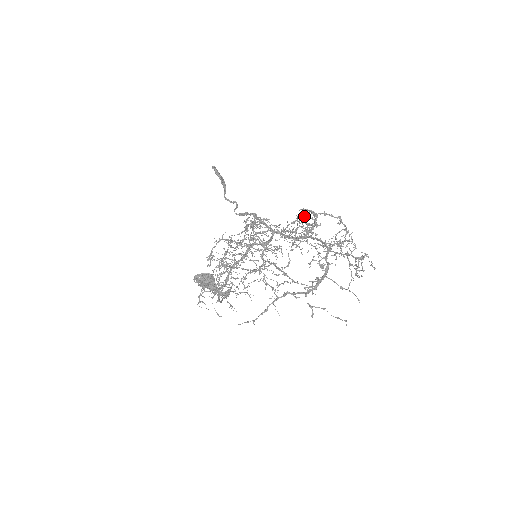
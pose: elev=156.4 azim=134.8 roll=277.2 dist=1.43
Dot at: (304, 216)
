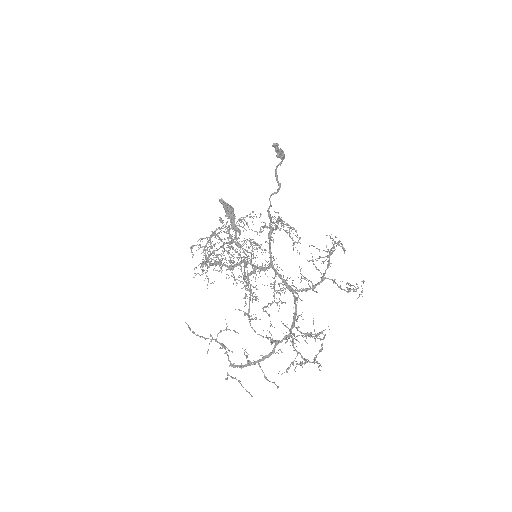
Dot at: occluded
